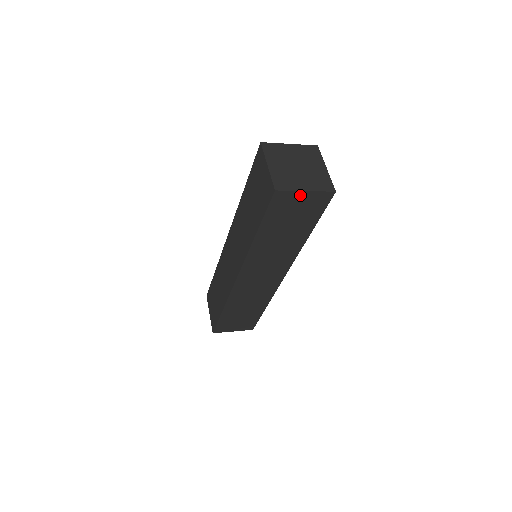
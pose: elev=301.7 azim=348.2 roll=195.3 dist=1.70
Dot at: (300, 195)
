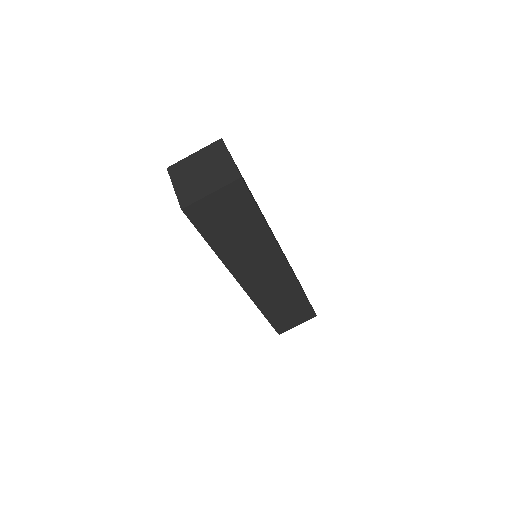
Dot at: (210, 199)
